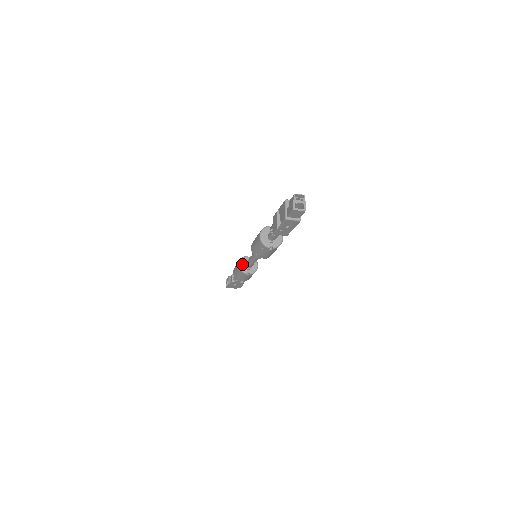
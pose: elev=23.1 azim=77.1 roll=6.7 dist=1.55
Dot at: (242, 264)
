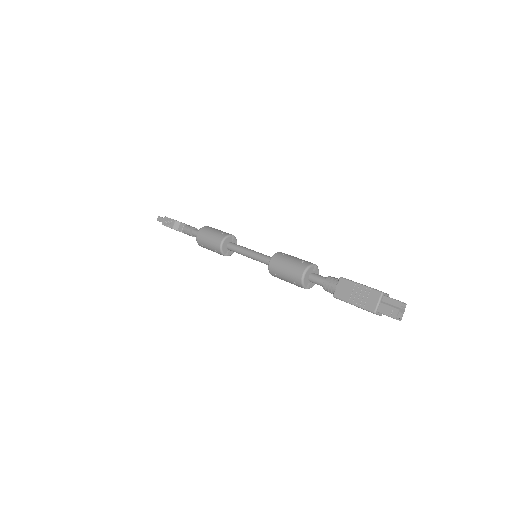
Dot at: (224, 244)
